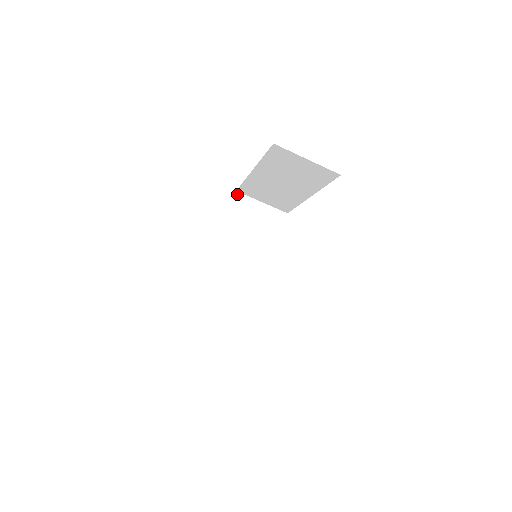
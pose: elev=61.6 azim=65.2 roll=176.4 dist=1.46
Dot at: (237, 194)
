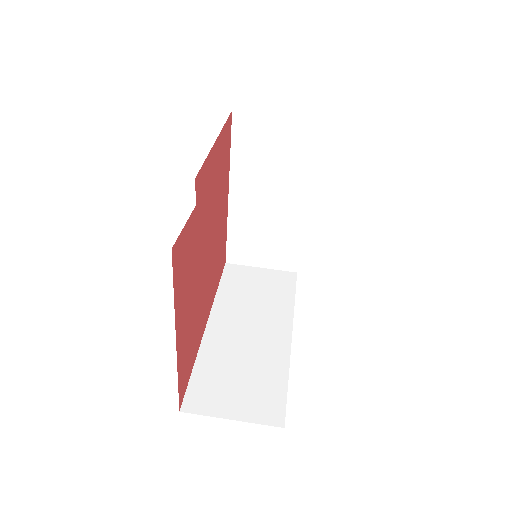
Dot at: (227, 265)
